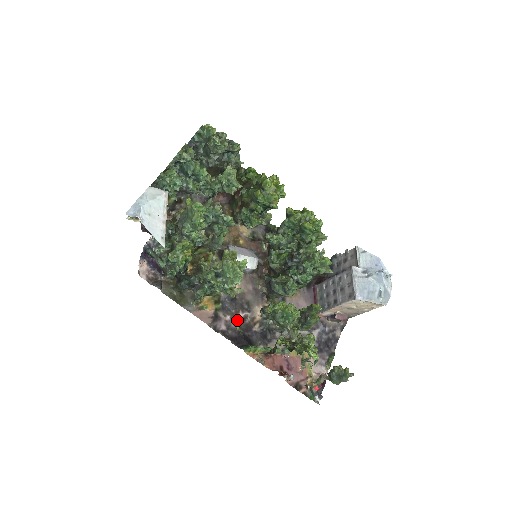
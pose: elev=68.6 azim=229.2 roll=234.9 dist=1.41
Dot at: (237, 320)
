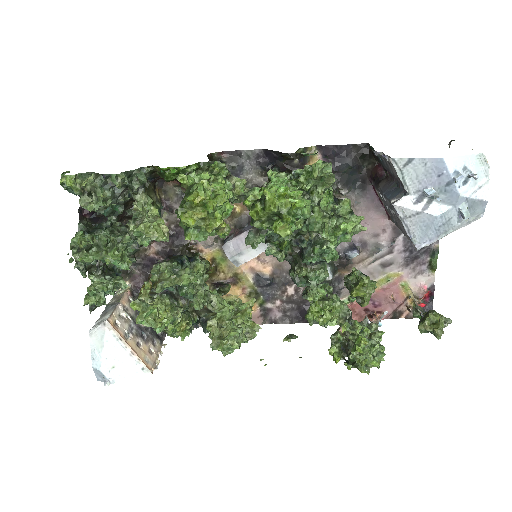
Dot at: (289, 298)
